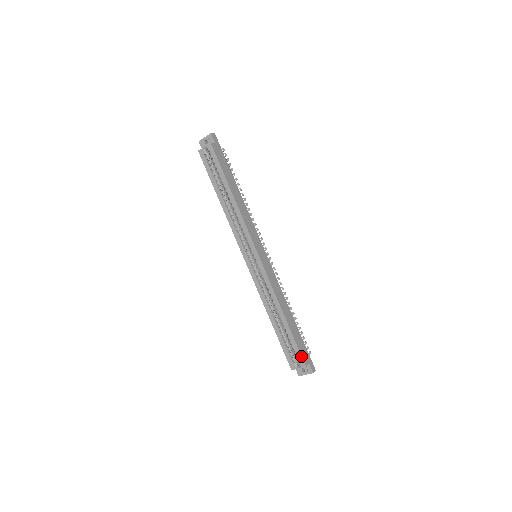
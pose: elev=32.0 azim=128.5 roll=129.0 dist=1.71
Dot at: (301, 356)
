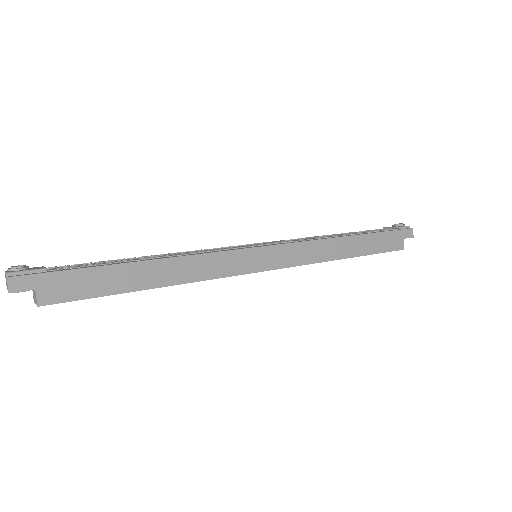
Dot at: occluded
